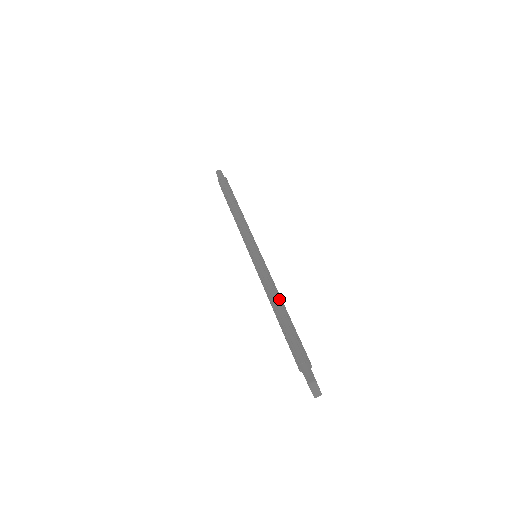
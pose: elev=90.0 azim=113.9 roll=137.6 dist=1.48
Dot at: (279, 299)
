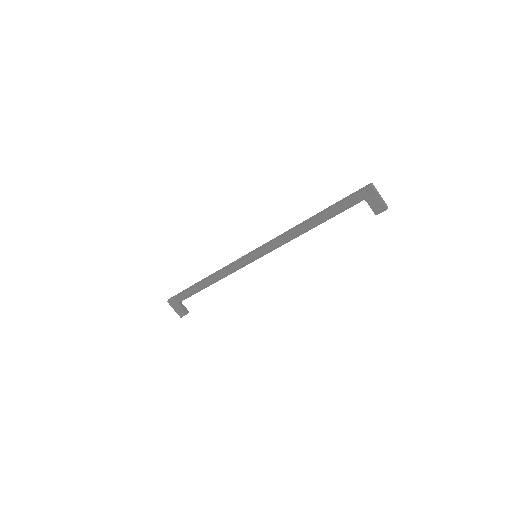
Dot at: (300, 224)
